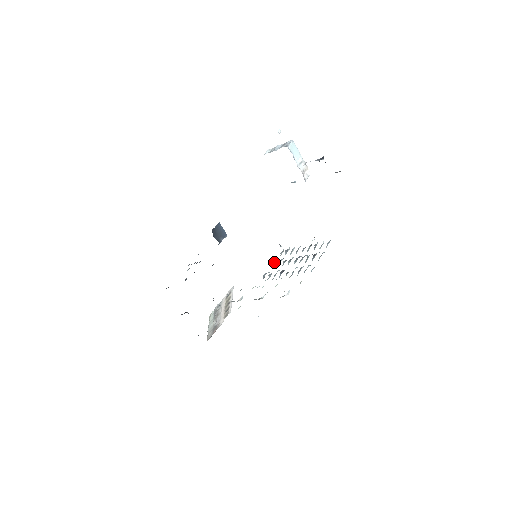
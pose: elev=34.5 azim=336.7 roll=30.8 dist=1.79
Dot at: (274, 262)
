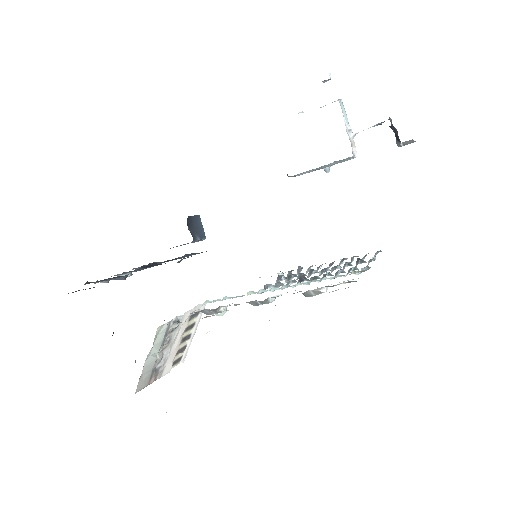
Dot at: (279, 279)
